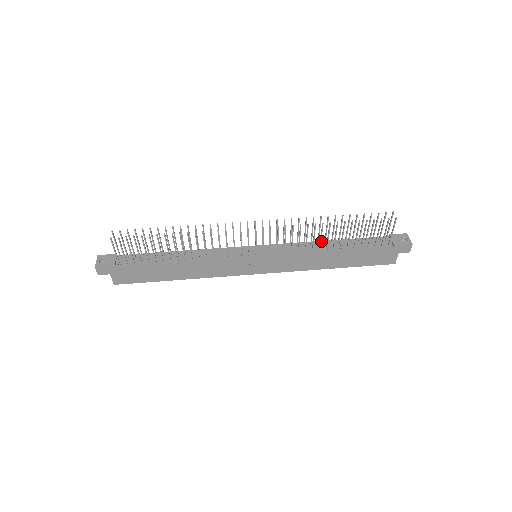
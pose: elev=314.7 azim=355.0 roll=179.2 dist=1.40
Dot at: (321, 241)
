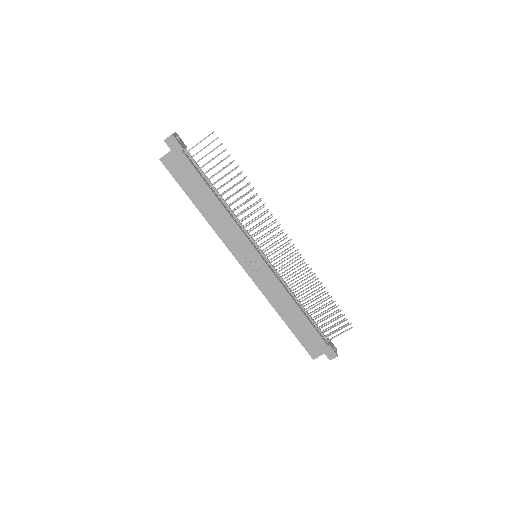
Dot at: occluded
